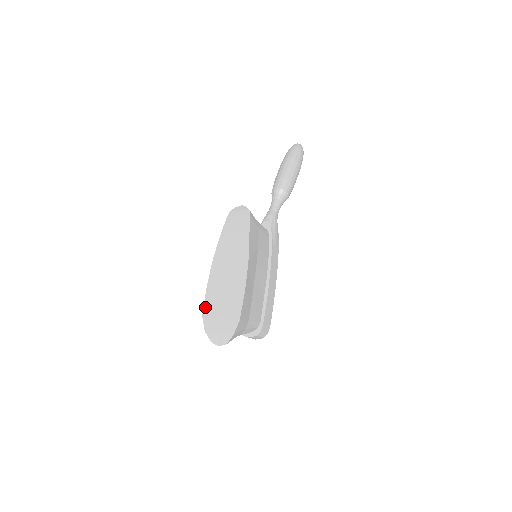
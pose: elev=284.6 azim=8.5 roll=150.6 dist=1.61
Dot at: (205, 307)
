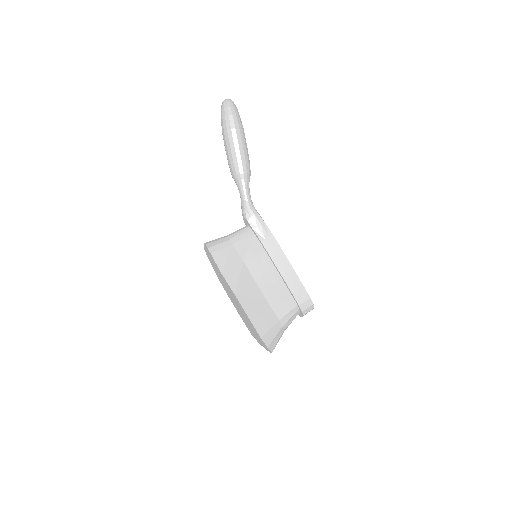
Dot at: occluded
